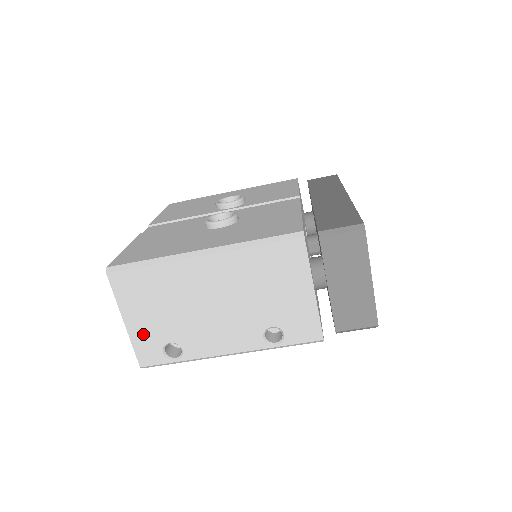
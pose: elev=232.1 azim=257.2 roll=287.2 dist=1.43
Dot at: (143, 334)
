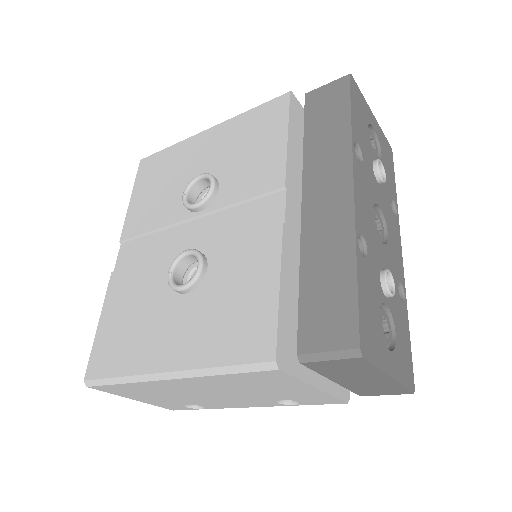
Dot at: (158, 403)
